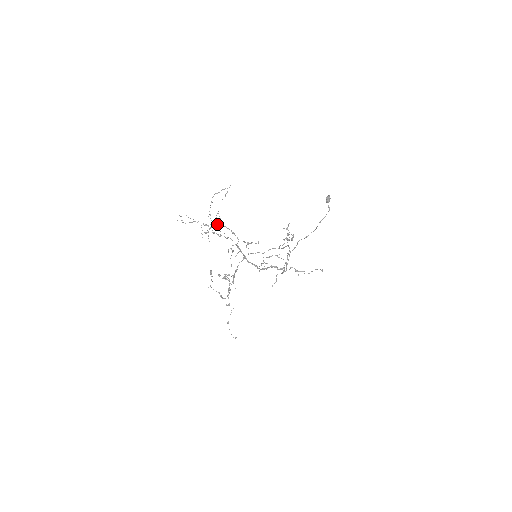
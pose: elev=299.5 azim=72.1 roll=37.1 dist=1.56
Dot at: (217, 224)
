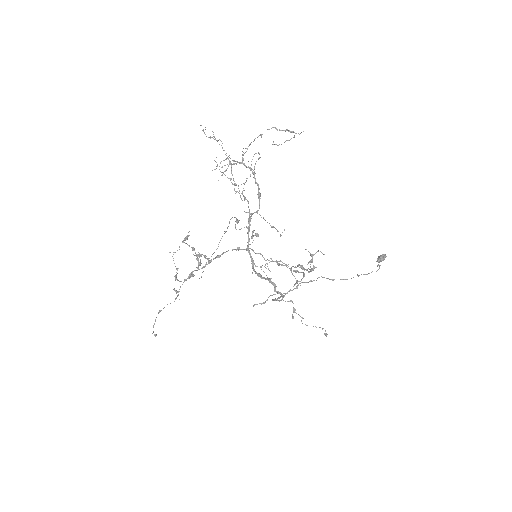
Dot at: occluded
